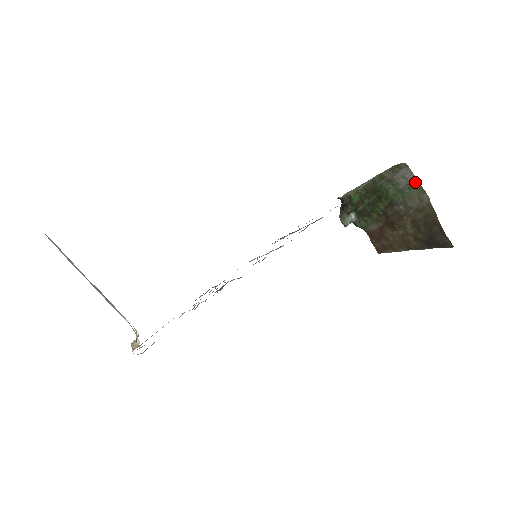
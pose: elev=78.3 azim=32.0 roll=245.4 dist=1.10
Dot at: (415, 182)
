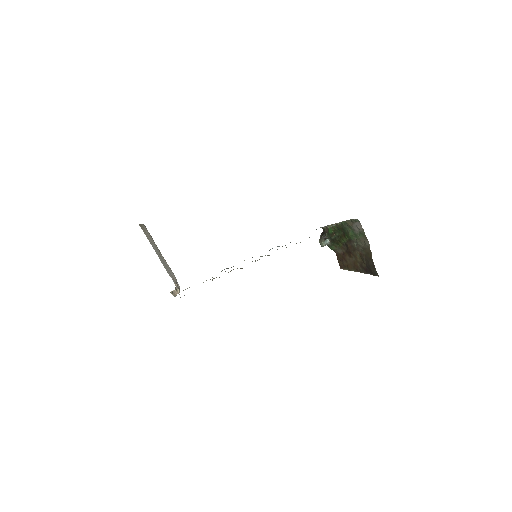
Dot at: (363, 232)
